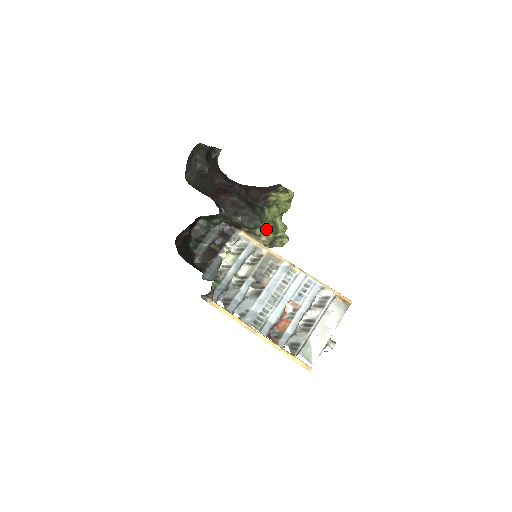
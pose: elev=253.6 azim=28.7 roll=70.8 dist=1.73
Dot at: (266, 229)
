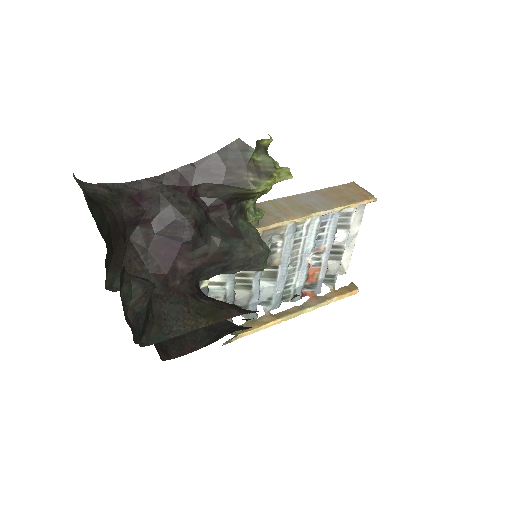
Dot at: occluded
